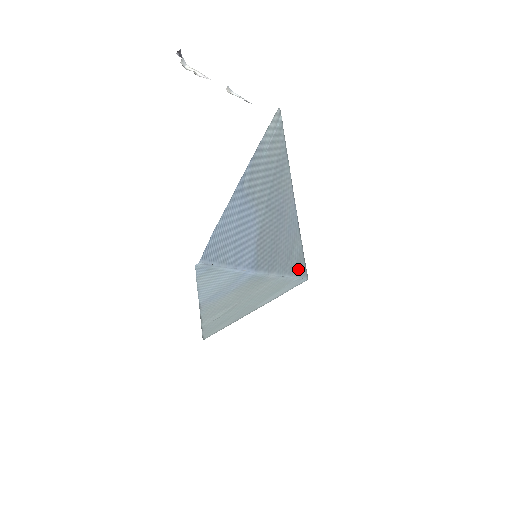
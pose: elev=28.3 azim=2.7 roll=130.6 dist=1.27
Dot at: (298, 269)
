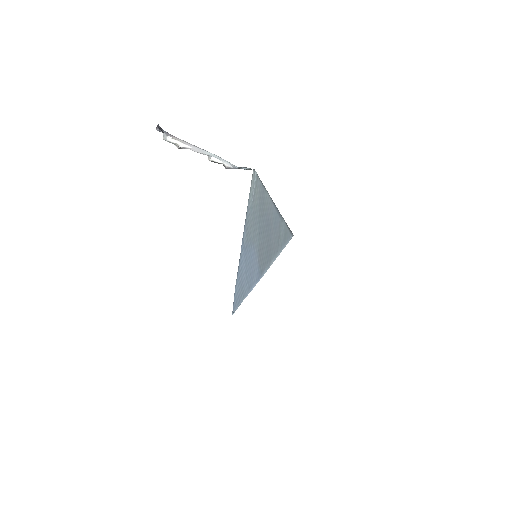
Dot at: (286, 239)
